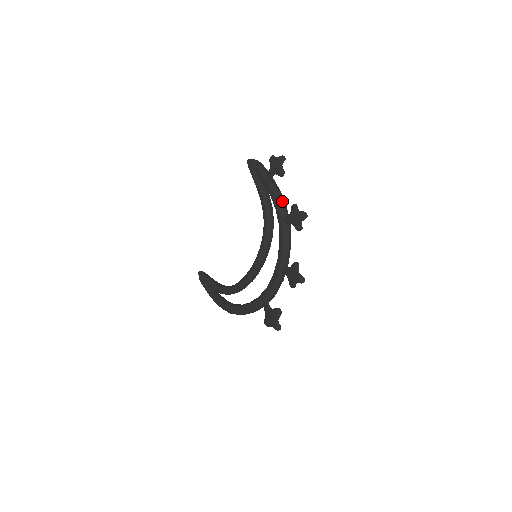
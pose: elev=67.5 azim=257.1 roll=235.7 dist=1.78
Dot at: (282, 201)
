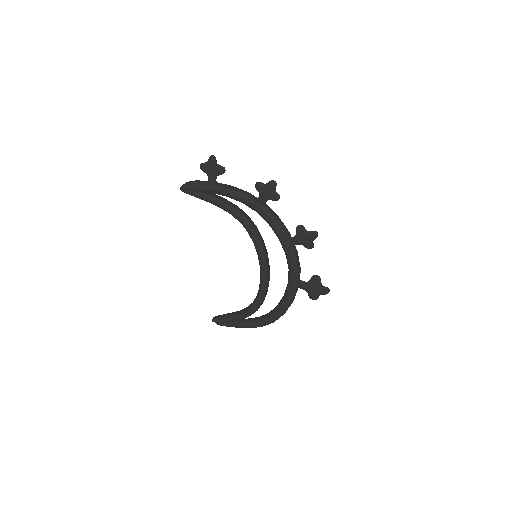
Dot at: (242, 192)
